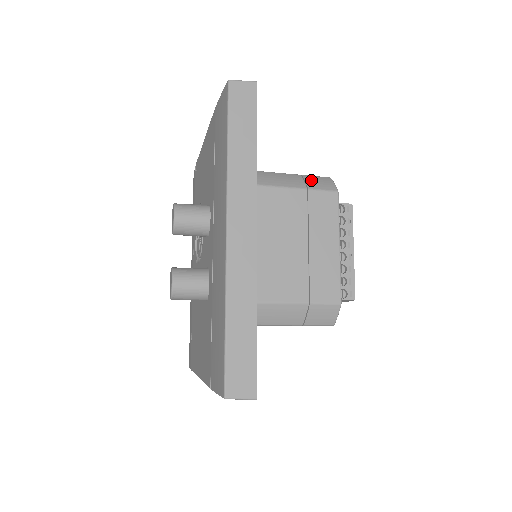
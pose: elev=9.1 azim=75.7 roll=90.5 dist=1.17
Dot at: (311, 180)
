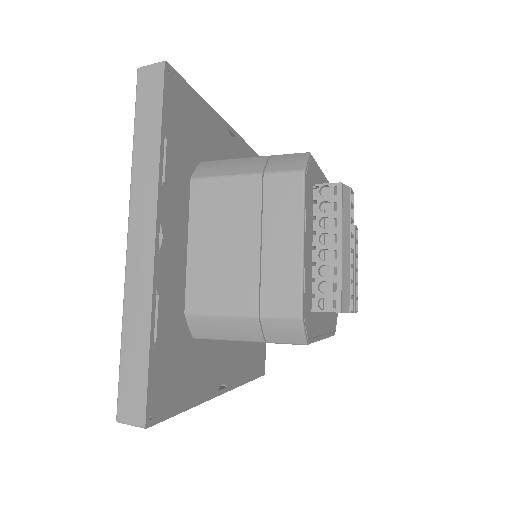
Dot at: (276, 161)
